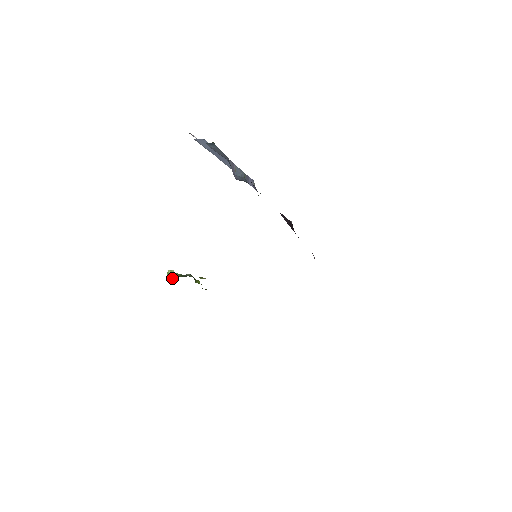
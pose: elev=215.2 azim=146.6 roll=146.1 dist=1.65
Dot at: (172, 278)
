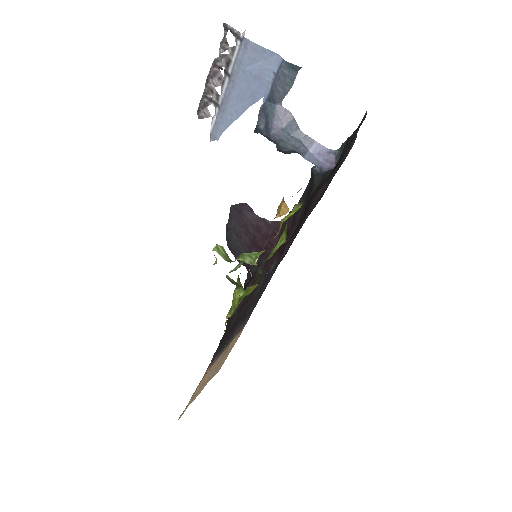
Dot at: occluded
